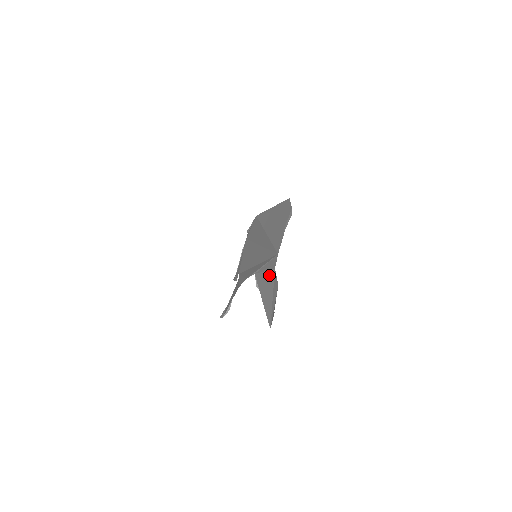
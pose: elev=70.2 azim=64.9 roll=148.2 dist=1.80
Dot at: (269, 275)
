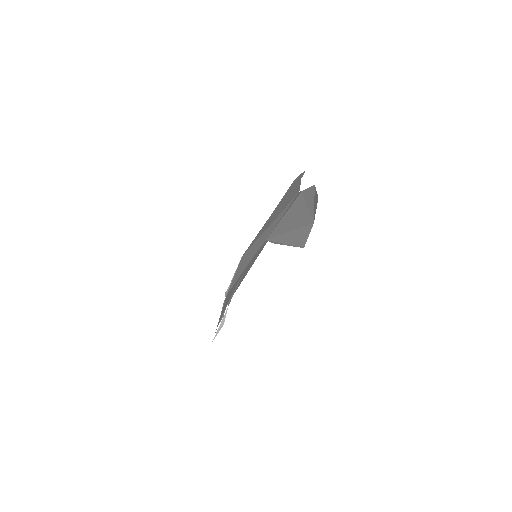
Dot at: (293, 205)
